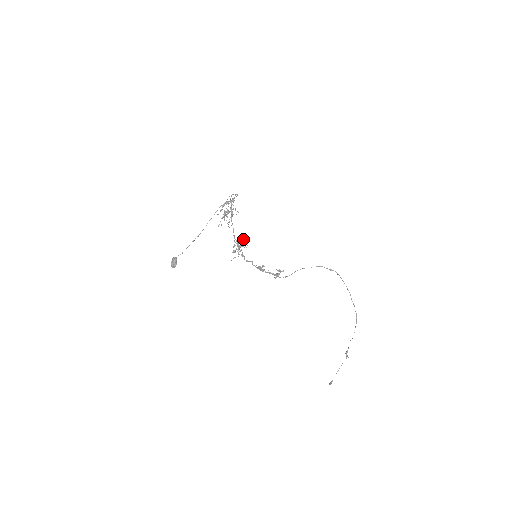
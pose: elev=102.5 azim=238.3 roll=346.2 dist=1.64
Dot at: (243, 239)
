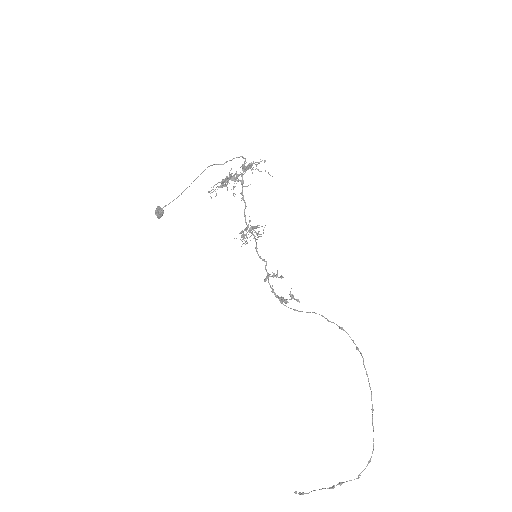
Dot at: occluded
